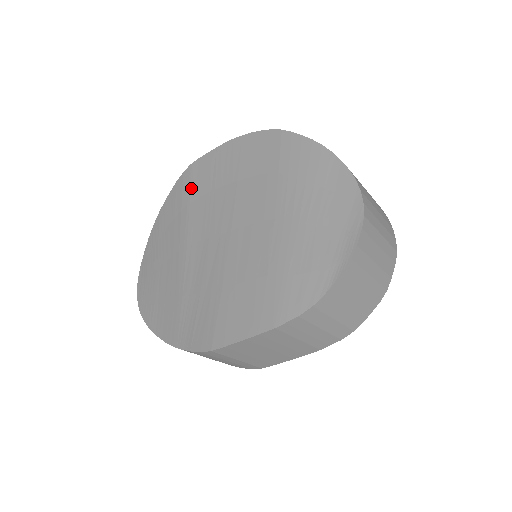
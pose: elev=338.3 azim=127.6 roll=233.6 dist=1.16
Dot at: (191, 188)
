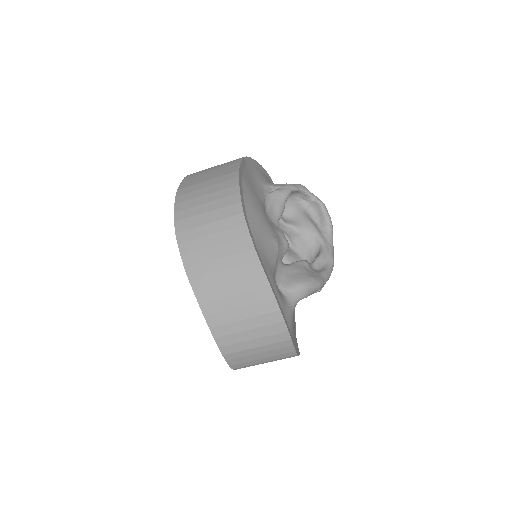
Dot at: occluded
